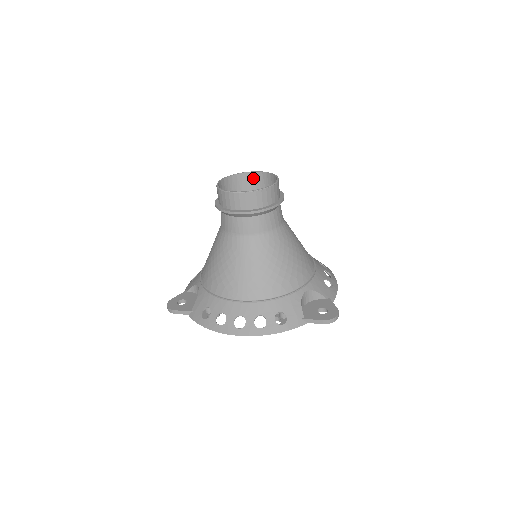
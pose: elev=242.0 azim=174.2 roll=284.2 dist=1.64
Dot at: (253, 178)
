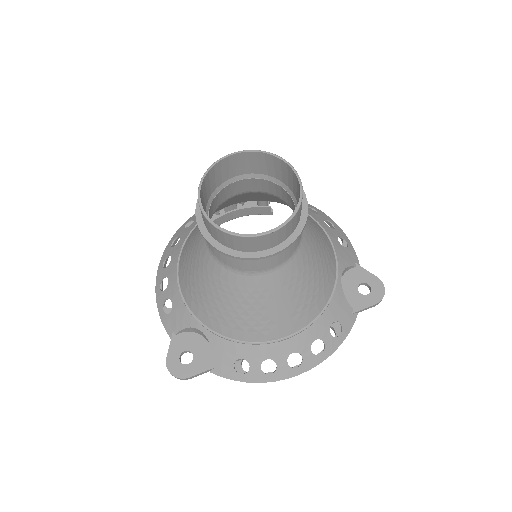
Dot at: (230, 163)
